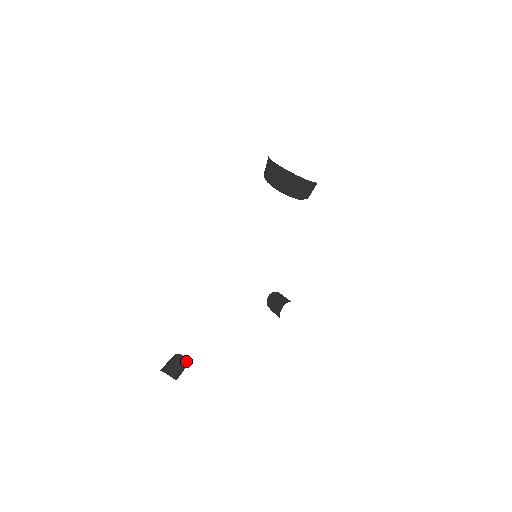
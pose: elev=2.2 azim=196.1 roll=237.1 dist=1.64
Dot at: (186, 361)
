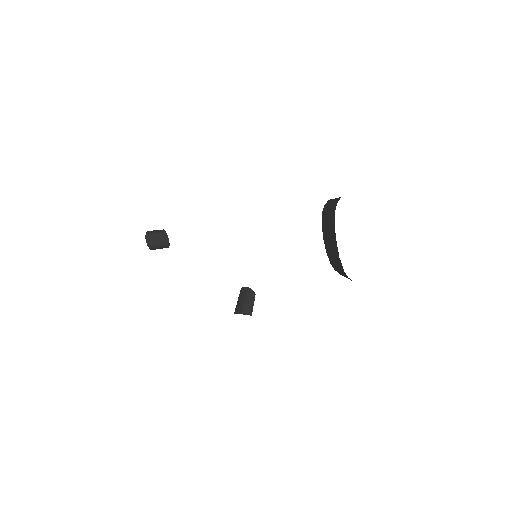
Dot at: (168, 245)
